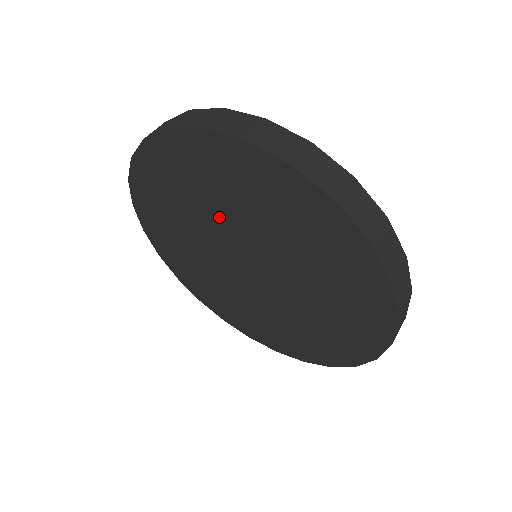
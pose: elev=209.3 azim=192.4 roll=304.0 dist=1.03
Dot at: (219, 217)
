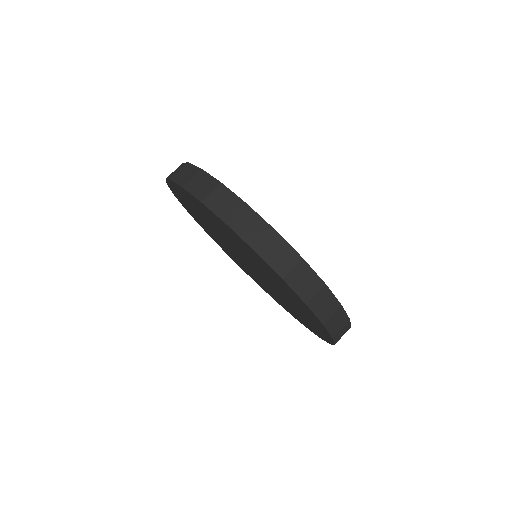
Dot at: (241, 251)
